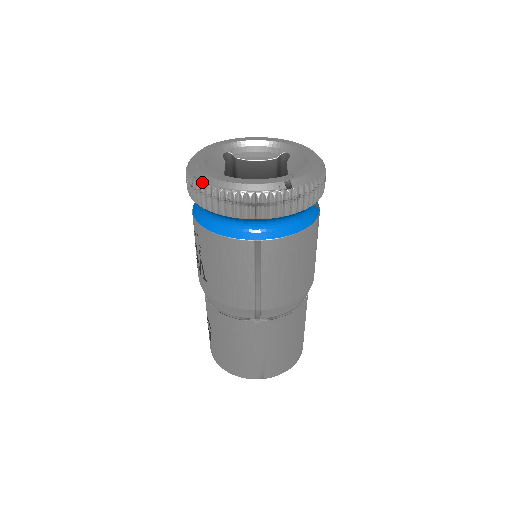
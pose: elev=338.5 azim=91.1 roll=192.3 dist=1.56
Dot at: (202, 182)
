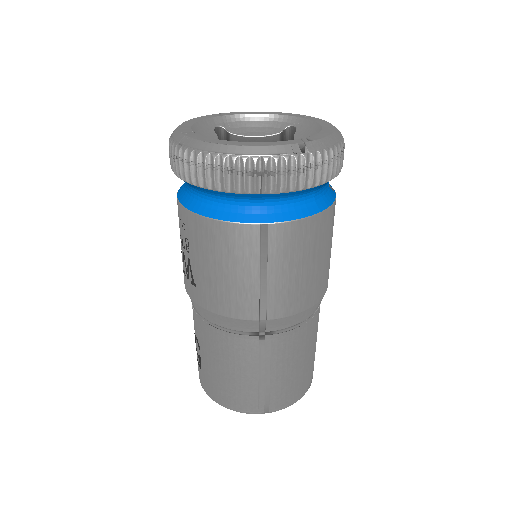
Dot at: (191, 148)
